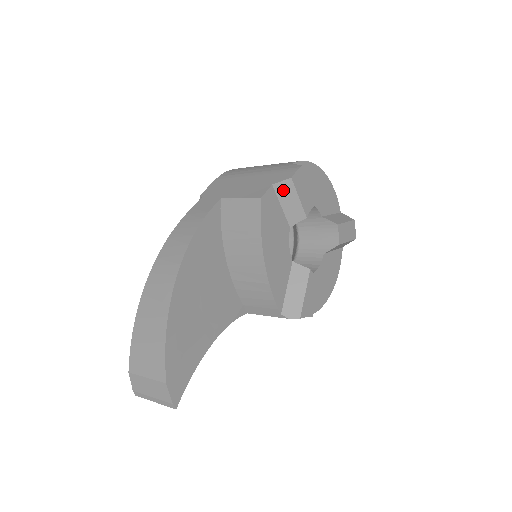
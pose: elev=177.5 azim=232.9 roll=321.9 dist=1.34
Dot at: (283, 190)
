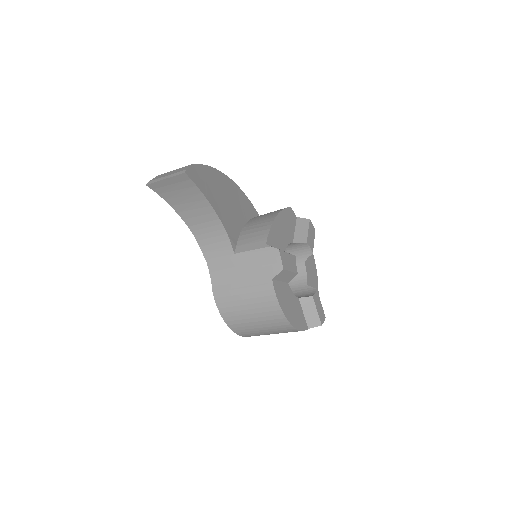
Dot at: (301, 223)
